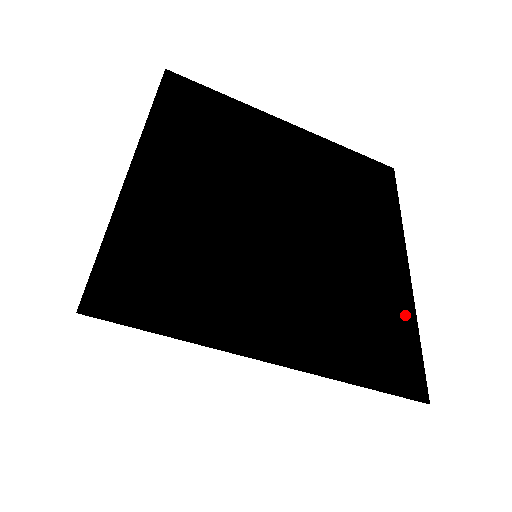
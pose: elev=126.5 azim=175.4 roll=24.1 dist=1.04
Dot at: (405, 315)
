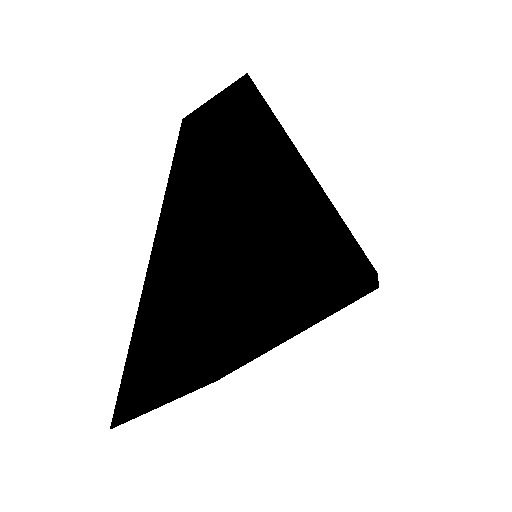
Dot at: (257, 357)
